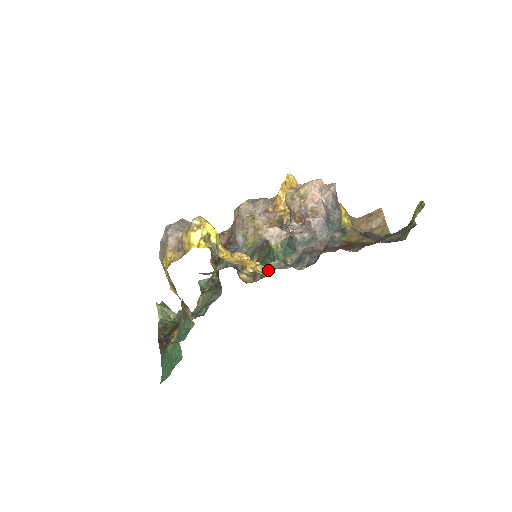
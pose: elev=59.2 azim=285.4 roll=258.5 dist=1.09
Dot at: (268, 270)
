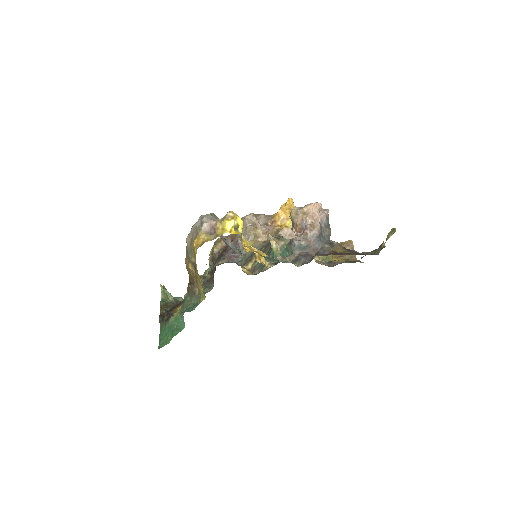
Dot at: (270, 264)
